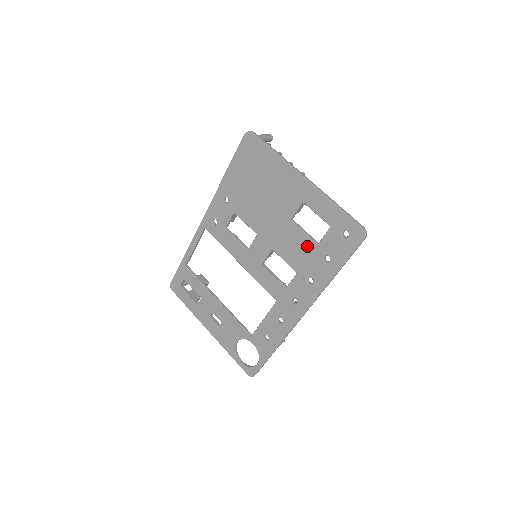
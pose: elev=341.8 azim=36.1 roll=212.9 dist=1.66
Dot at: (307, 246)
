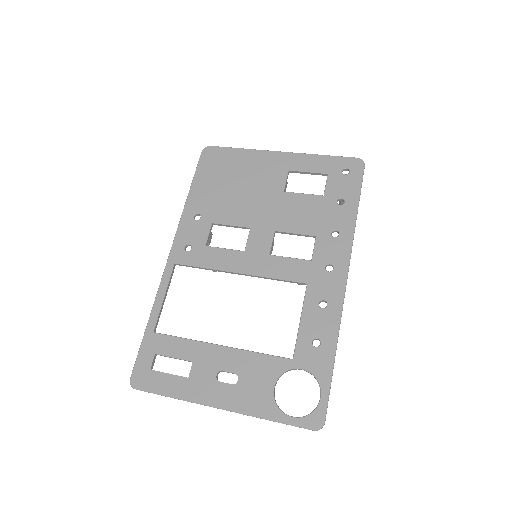
Dot at: (313, 203)
